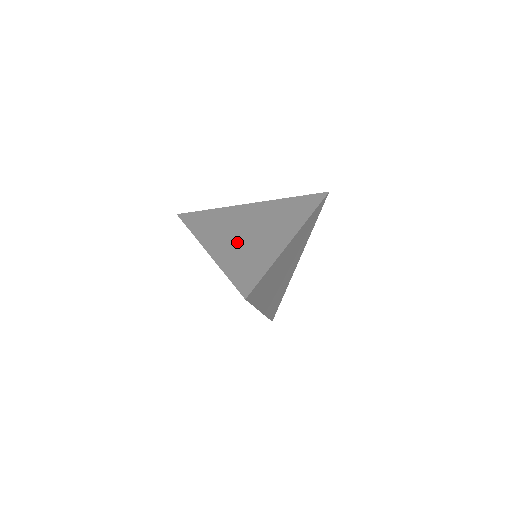
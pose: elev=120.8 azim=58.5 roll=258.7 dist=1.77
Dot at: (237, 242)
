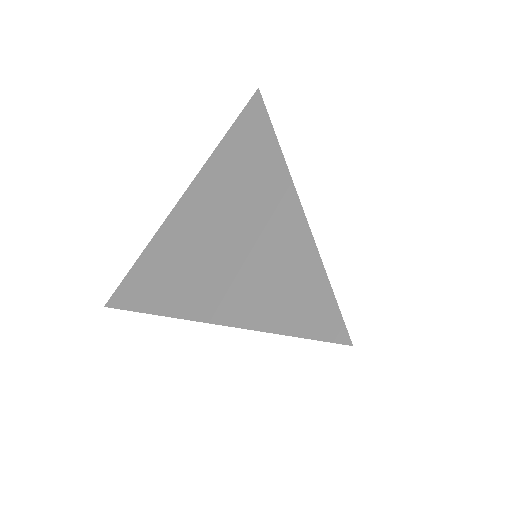
Dot at: (229, 270)
